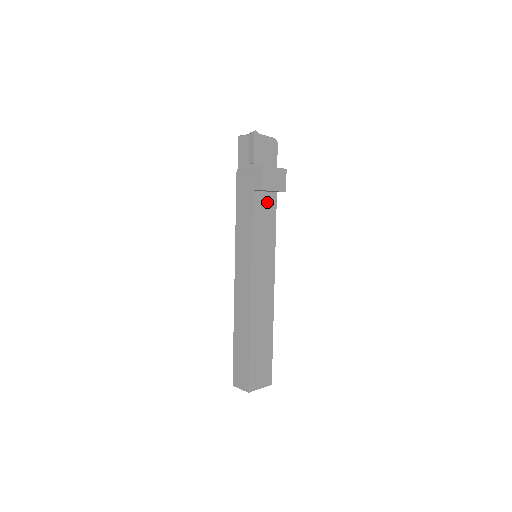
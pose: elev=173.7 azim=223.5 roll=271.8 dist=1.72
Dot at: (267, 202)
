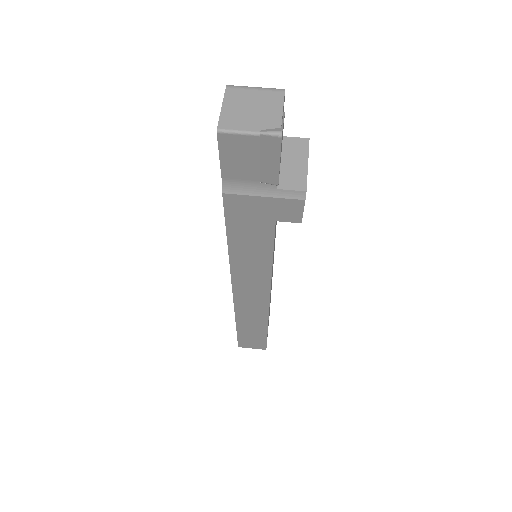
Dot at: occluded
